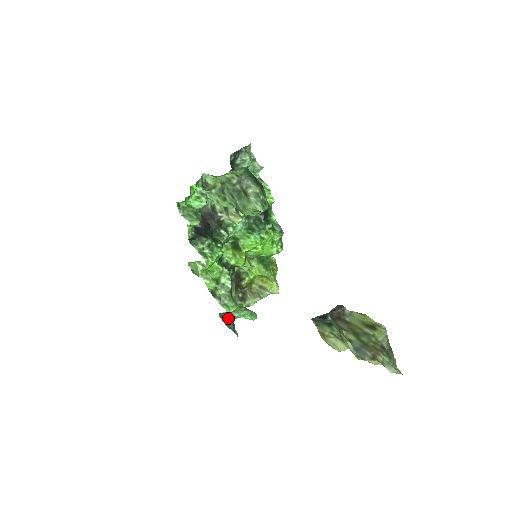
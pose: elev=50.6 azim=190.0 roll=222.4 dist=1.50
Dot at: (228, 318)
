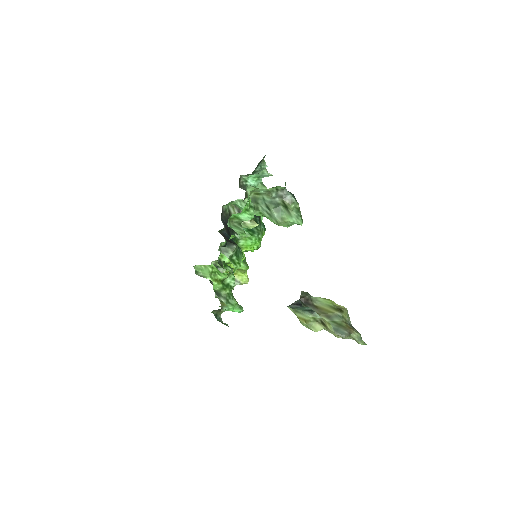
Dot at: (218, 313)
